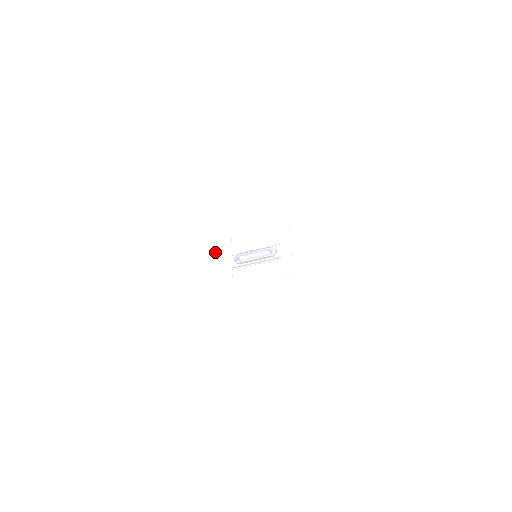
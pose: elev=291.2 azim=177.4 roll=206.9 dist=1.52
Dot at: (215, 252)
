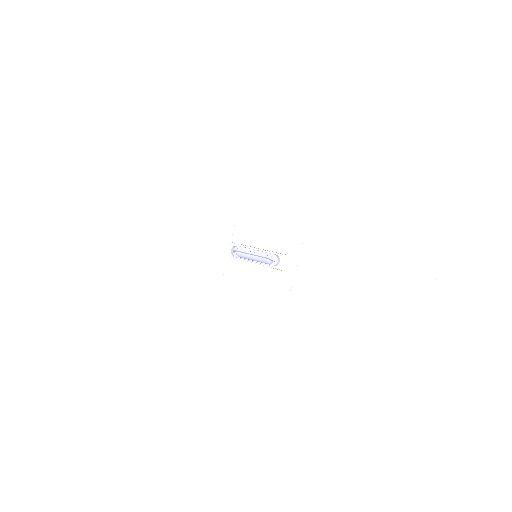
Dot at: (214, 229)
